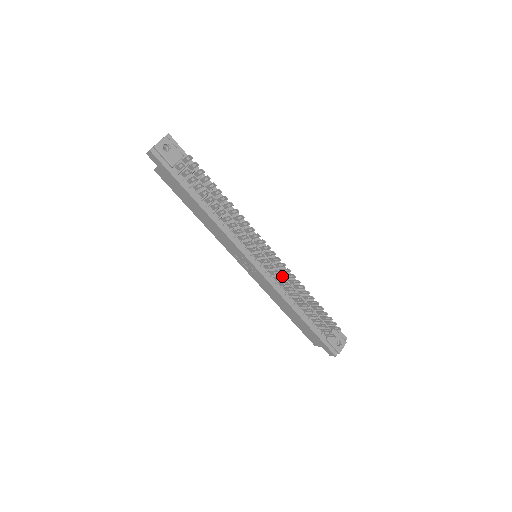
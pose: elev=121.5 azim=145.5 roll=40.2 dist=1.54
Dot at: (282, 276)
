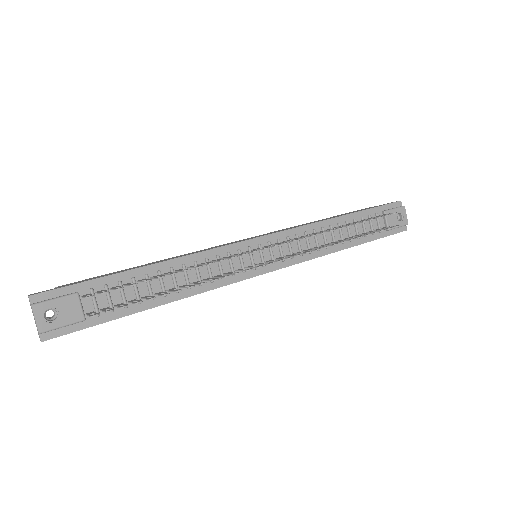
Dot at: occluded
